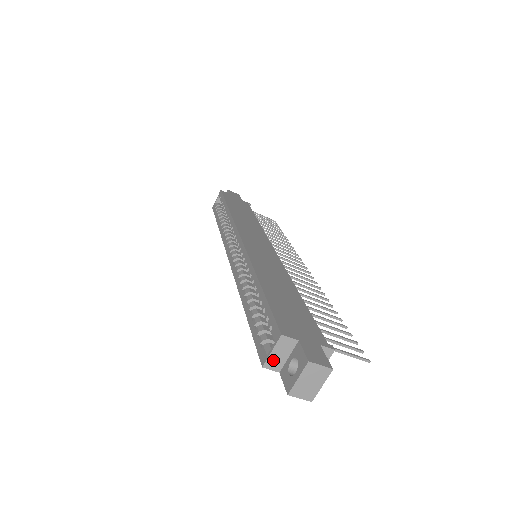
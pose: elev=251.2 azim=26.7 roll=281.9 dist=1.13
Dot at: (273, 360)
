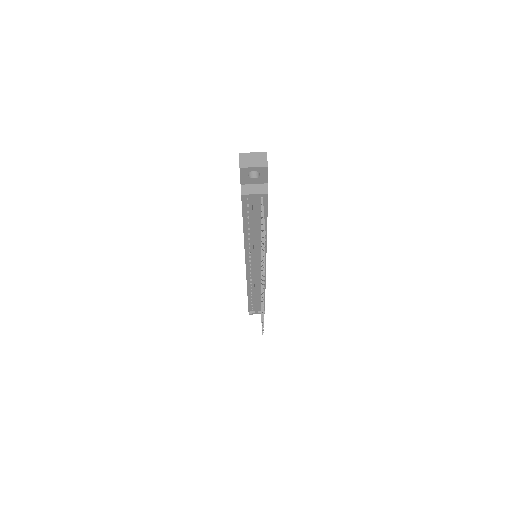
Dot at: occluded
